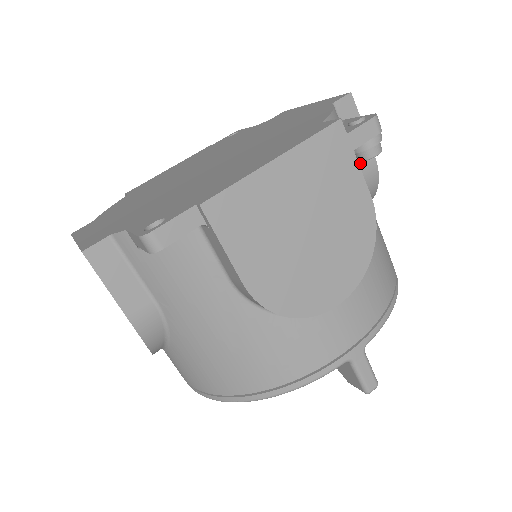
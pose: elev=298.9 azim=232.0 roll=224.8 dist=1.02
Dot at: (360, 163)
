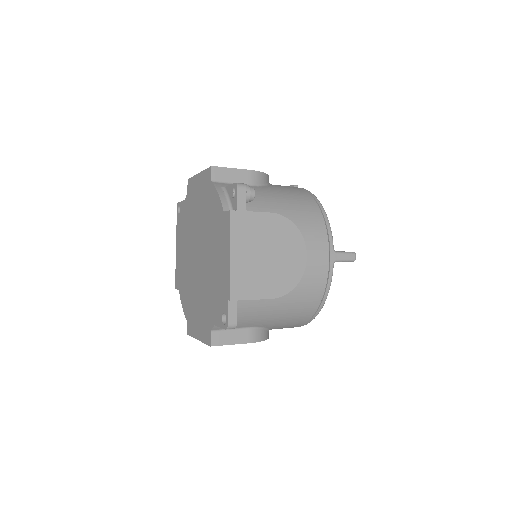
Dot at: (248, 182)
